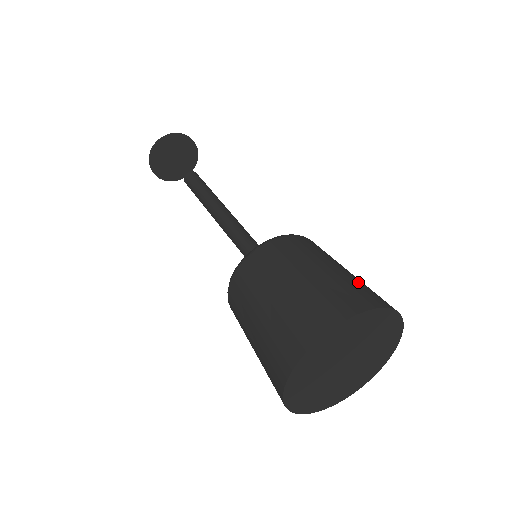
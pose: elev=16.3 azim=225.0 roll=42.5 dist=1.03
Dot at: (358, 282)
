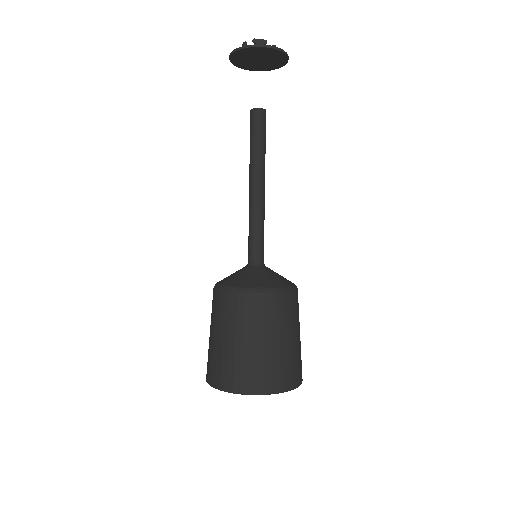
Dot at: (263, 363)
